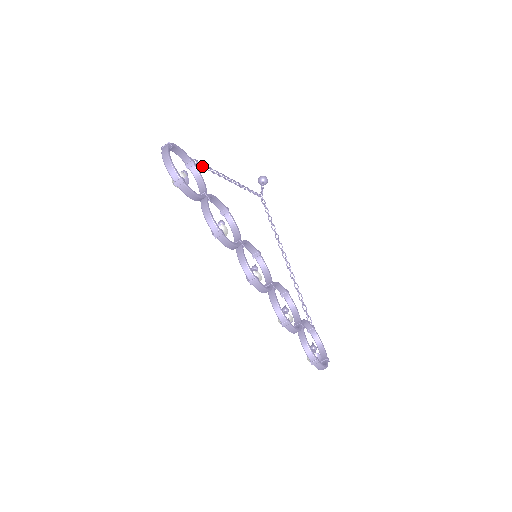
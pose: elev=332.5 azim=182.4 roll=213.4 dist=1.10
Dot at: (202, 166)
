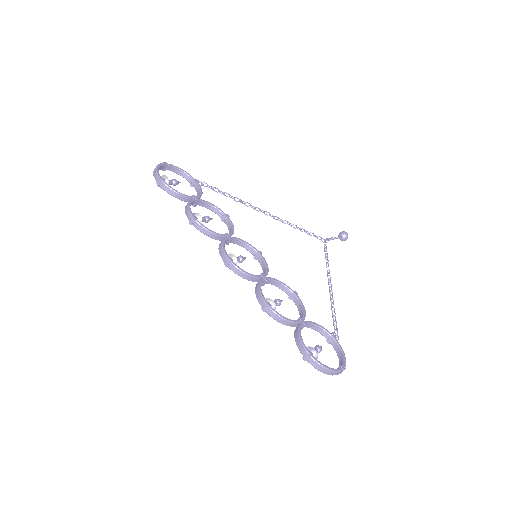
Dot at: occluded
